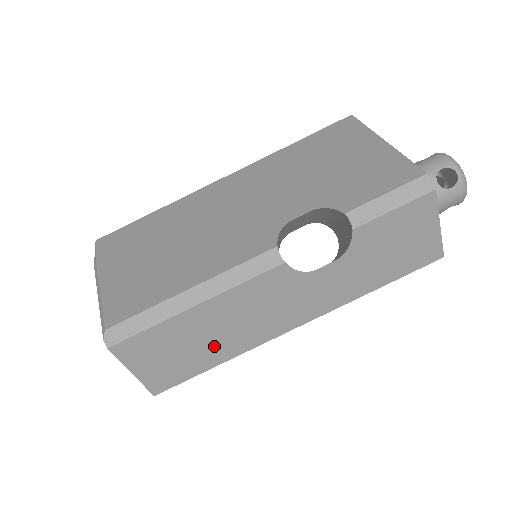
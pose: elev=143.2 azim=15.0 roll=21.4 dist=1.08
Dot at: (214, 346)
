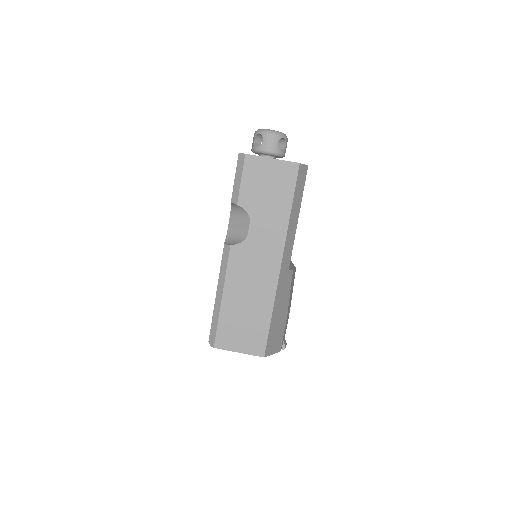
Dot at: (256, 309)
